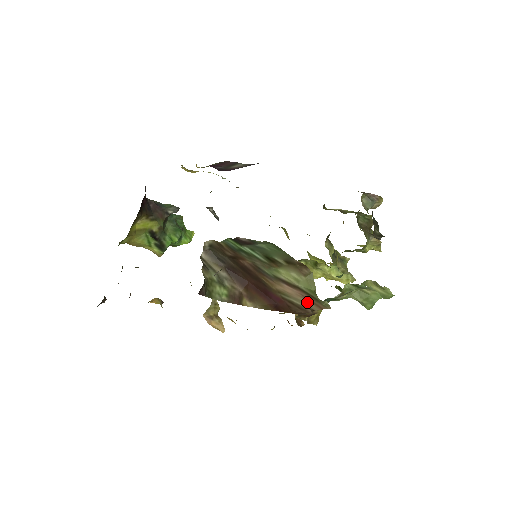
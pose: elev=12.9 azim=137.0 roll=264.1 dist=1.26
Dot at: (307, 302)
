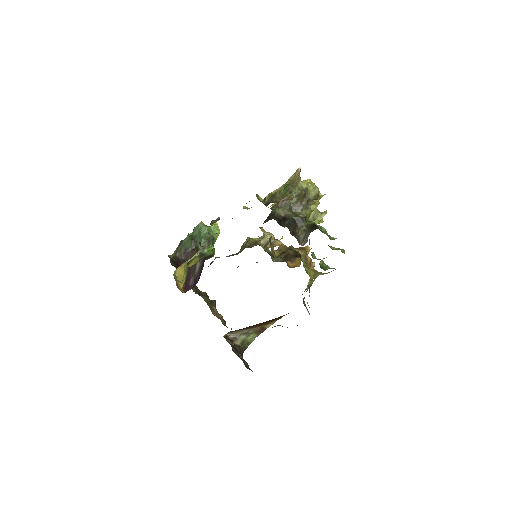
Dot at: occluded
